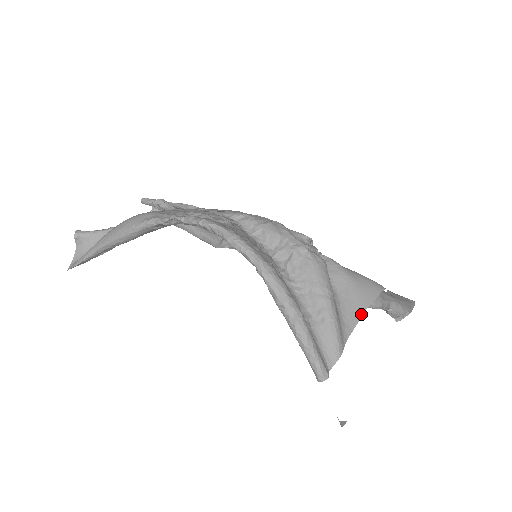
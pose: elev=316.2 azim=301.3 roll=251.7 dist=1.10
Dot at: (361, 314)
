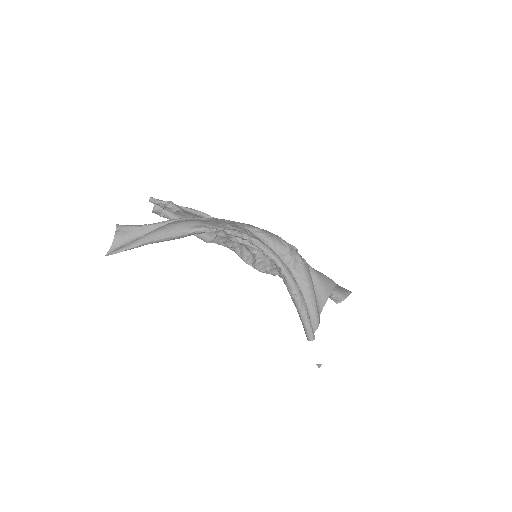
Dot at: (326, 300)
